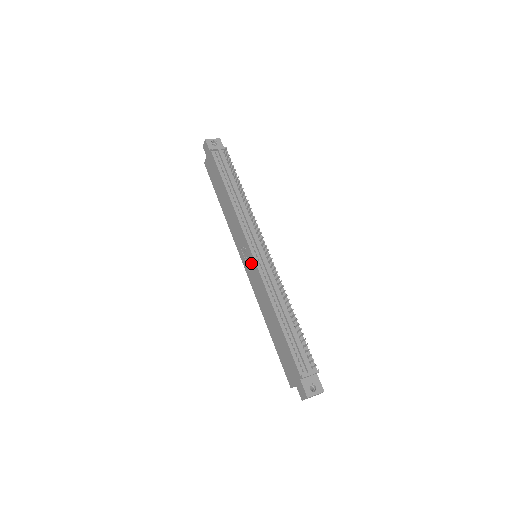
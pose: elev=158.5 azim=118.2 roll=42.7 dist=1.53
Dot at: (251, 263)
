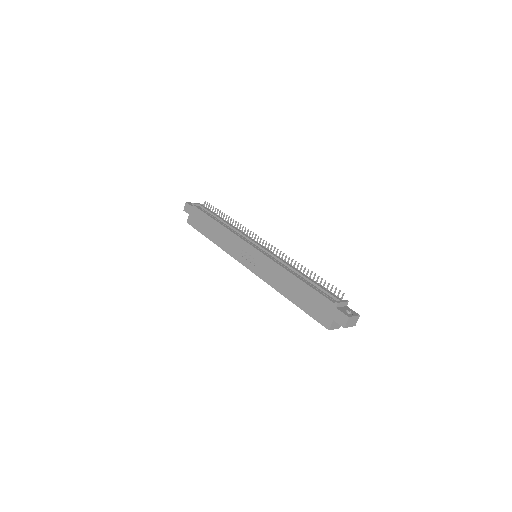
Dot at: (255, 256)
